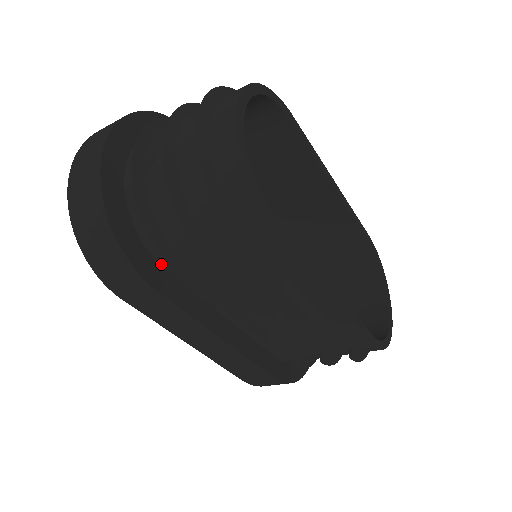
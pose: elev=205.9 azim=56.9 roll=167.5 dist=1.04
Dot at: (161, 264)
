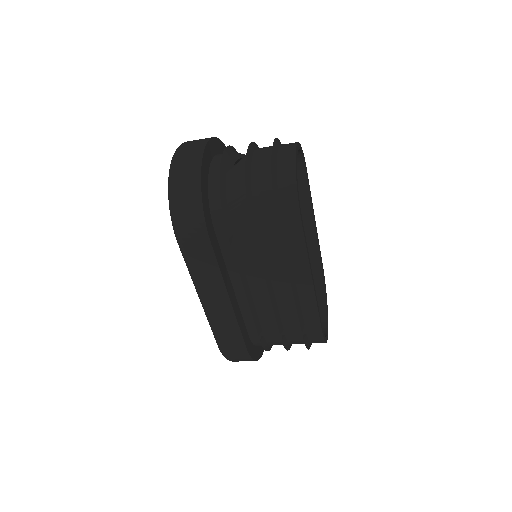
Dot at: (215, 229)
